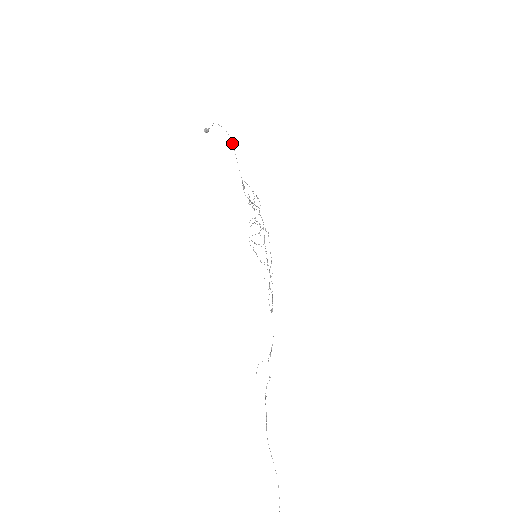
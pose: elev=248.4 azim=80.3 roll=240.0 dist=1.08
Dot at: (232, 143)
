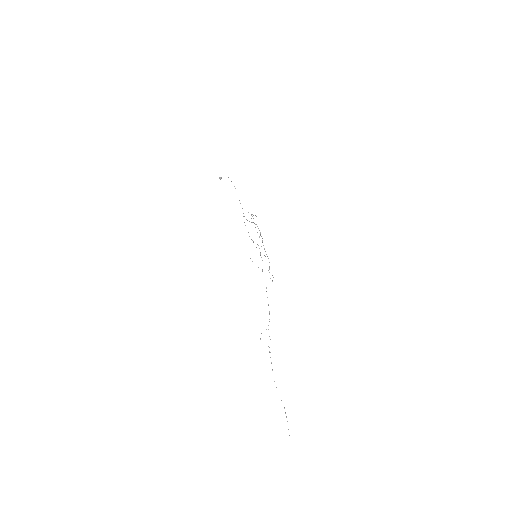
Dot at: occluded
